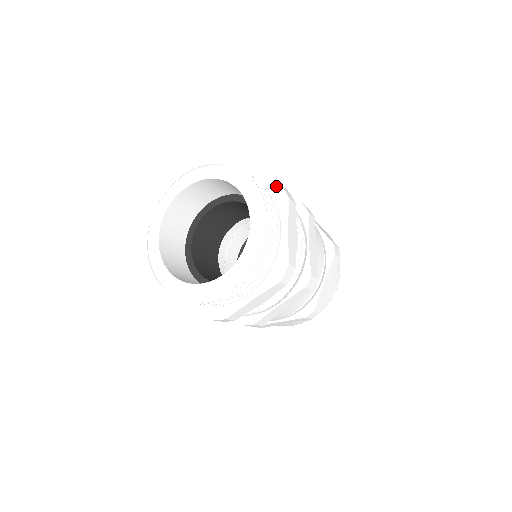
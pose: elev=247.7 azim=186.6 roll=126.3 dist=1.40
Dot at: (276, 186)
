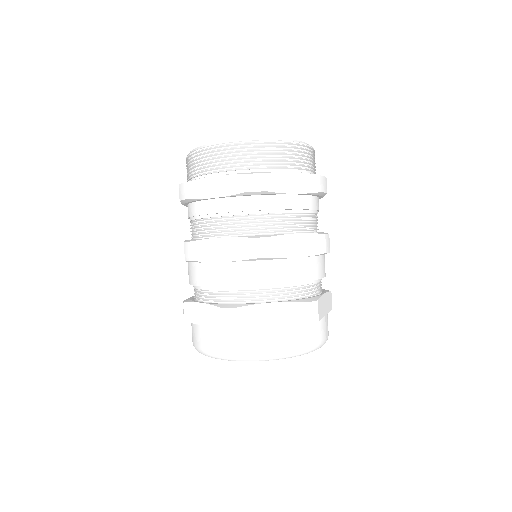
Dot at: occluded
